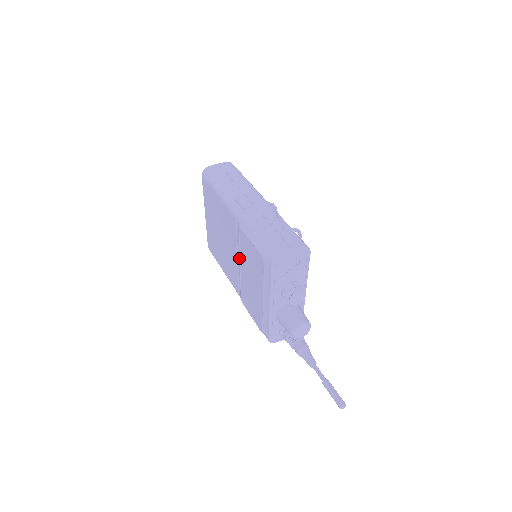
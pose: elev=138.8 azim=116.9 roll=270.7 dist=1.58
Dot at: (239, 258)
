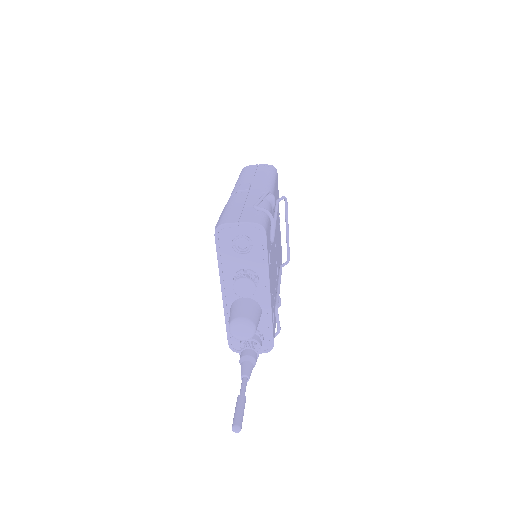
Dot at: occluded
